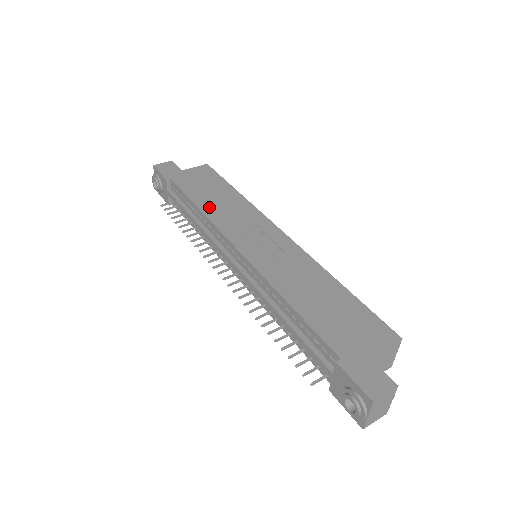
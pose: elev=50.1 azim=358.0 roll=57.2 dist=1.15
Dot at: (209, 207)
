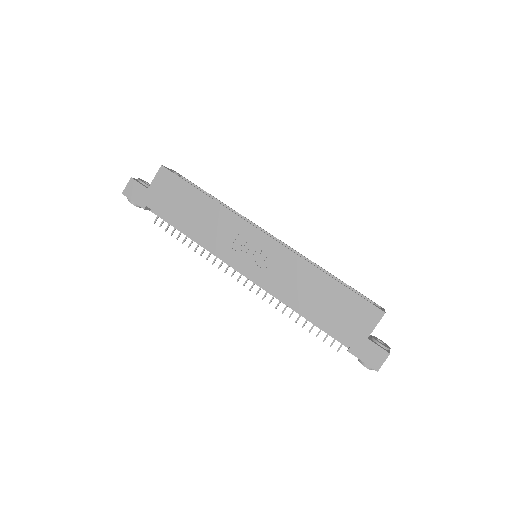
Dot at: (197, 231)
